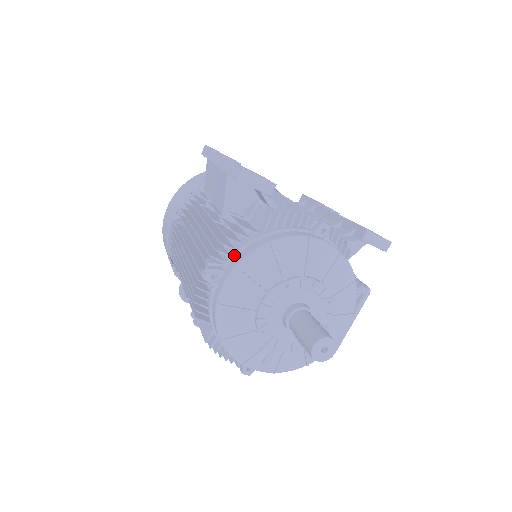
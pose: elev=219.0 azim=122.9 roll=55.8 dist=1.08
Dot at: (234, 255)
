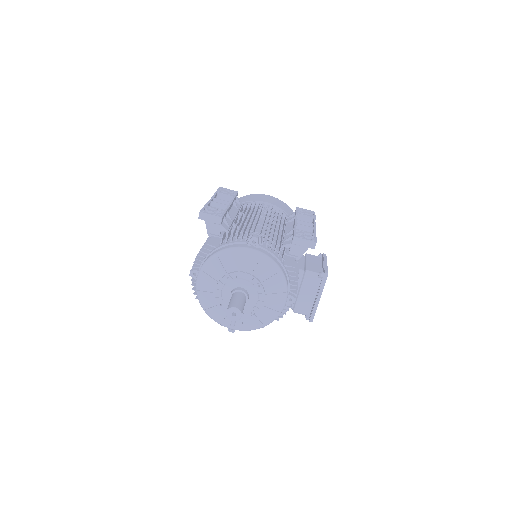
Dot at: (203, 261)
